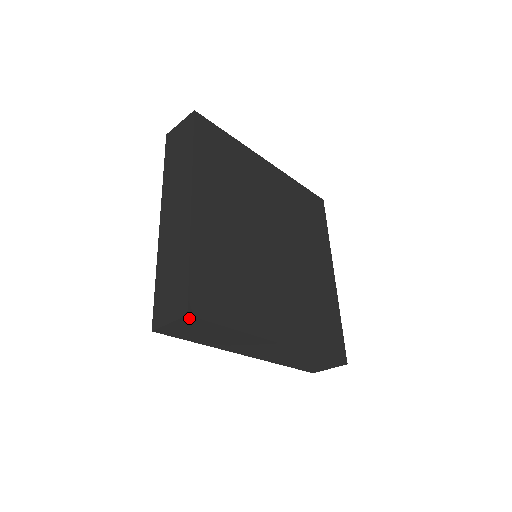
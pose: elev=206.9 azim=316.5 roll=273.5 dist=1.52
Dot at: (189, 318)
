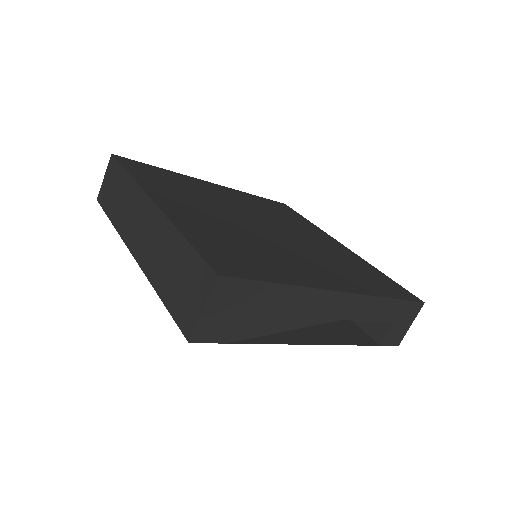
Dot at: (222, 283)
